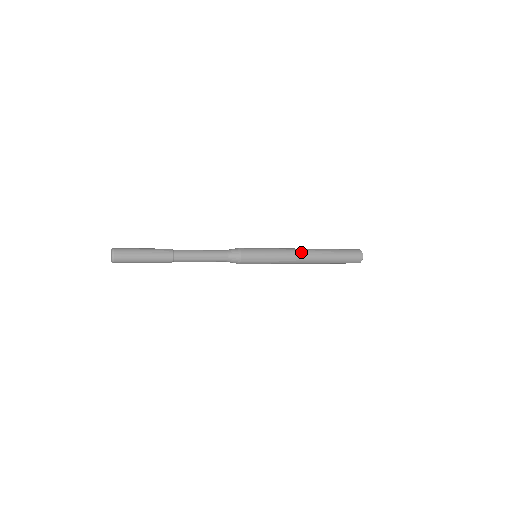
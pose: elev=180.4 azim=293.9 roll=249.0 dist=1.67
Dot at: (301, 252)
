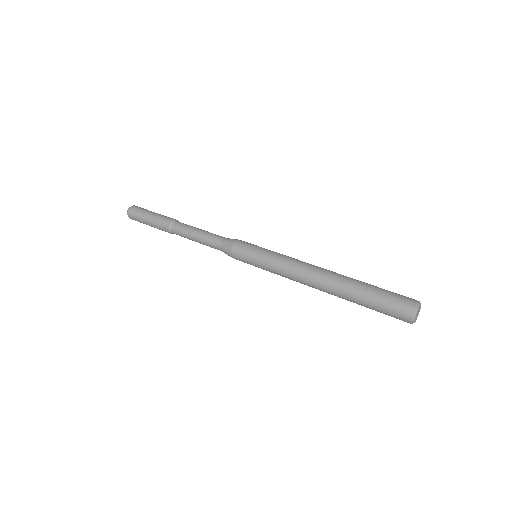
Dot at: (305, 281)
